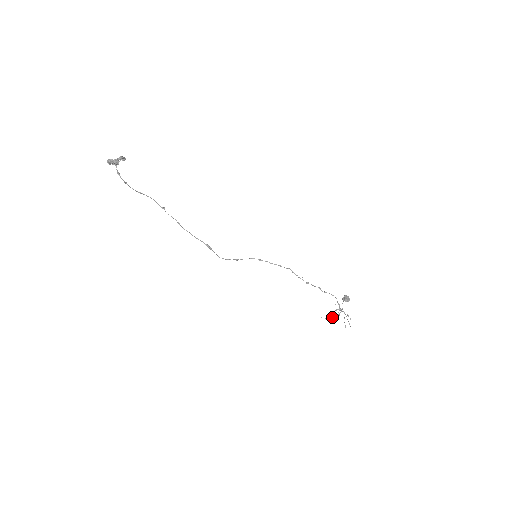
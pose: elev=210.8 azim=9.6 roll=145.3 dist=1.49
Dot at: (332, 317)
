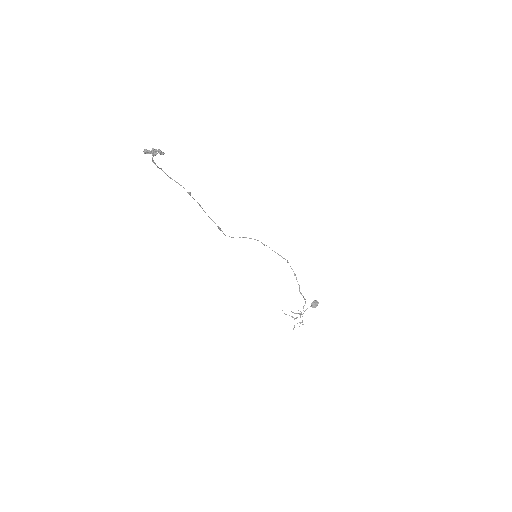
Dot at: occluded
